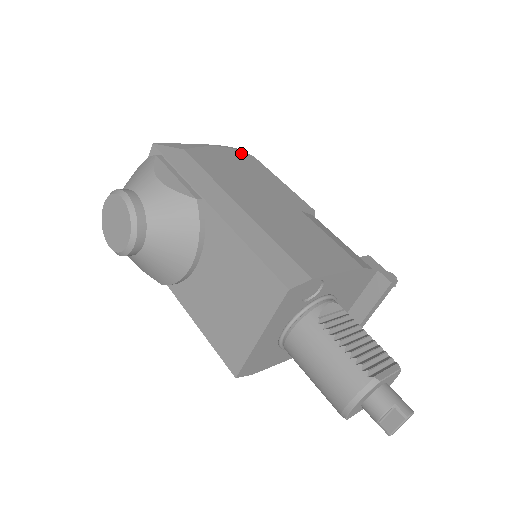
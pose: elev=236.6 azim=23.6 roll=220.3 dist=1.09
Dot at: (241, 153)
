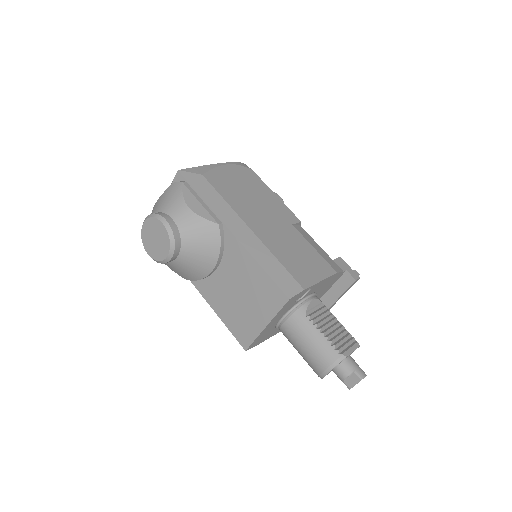
Dot at: (243, 168)
